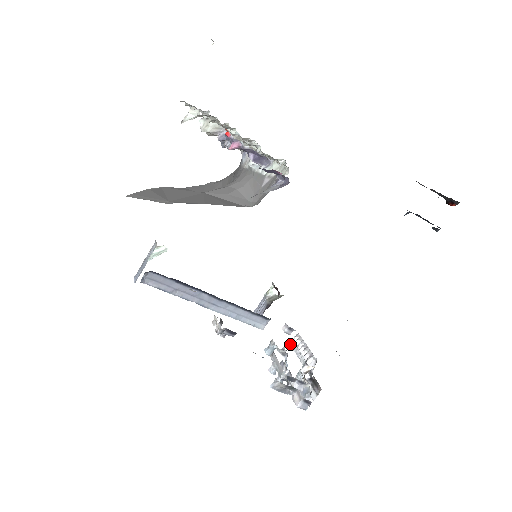
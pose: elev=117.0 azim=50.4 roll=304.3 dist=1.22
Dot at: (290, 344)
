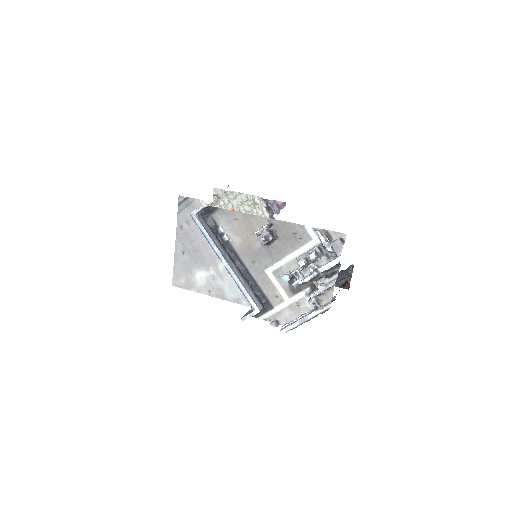
Dot at: (280, 330)
